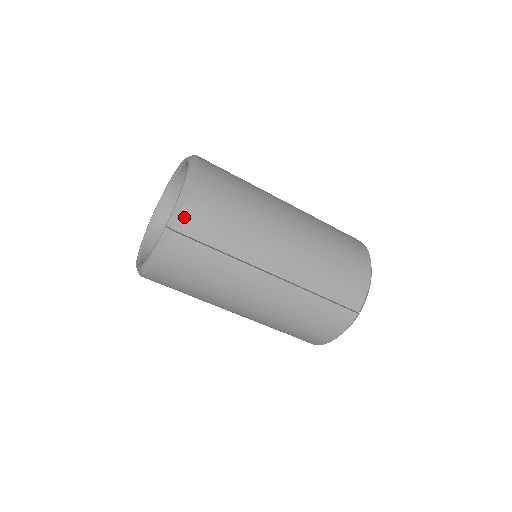
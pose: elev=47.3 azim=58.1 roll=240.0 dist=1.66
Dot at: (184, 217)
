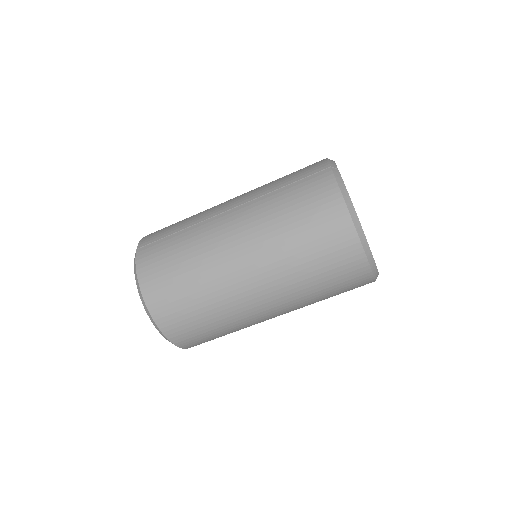
Dot at: (143, 241)
